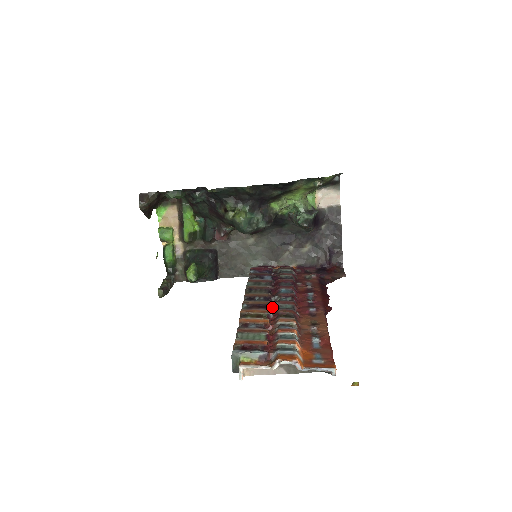
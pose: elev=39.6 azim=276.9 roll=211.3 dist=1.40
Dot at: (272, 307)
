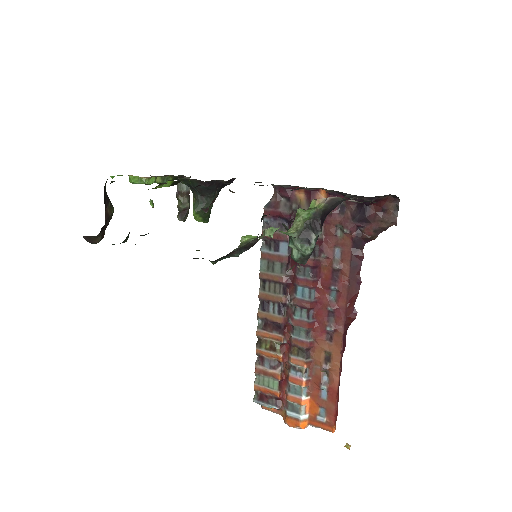
Dot at: (286, 325)
